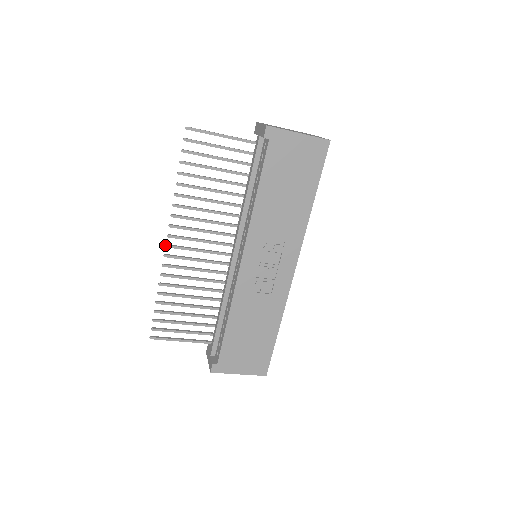
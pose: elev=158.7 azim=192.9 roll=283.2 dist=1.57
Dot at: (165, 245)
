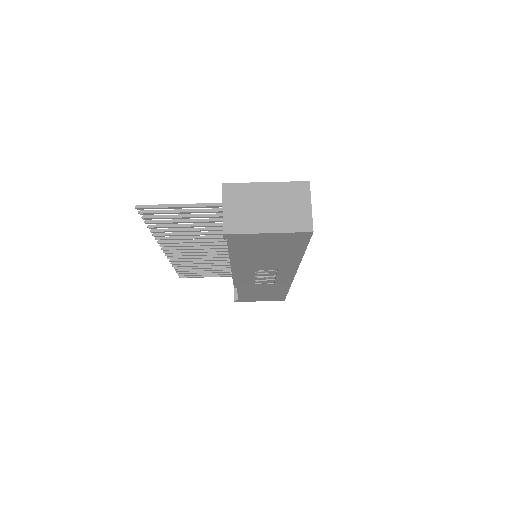
Dot at: (163, 252)
